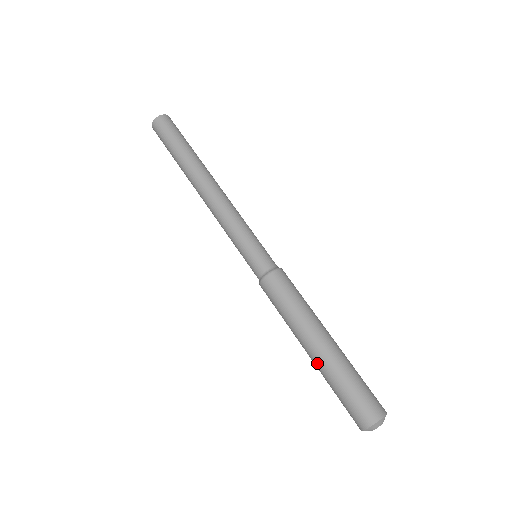
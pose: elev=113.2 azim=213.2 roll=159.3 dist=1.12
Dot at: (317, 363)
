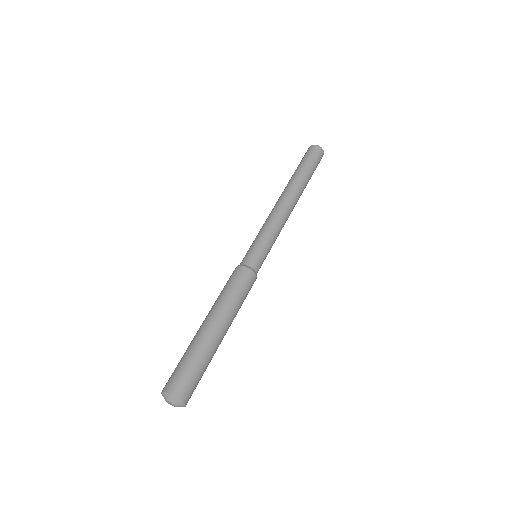
Dot at: occluded
